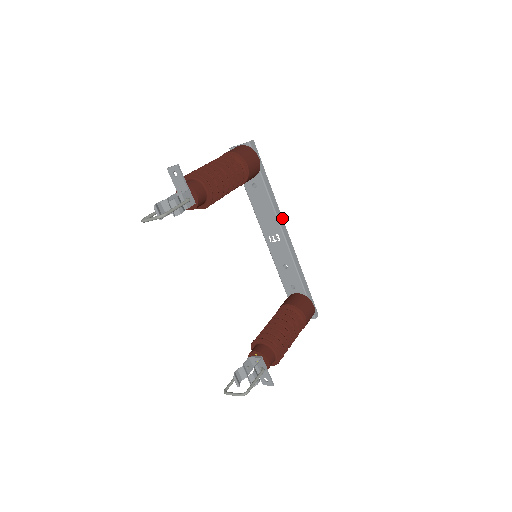
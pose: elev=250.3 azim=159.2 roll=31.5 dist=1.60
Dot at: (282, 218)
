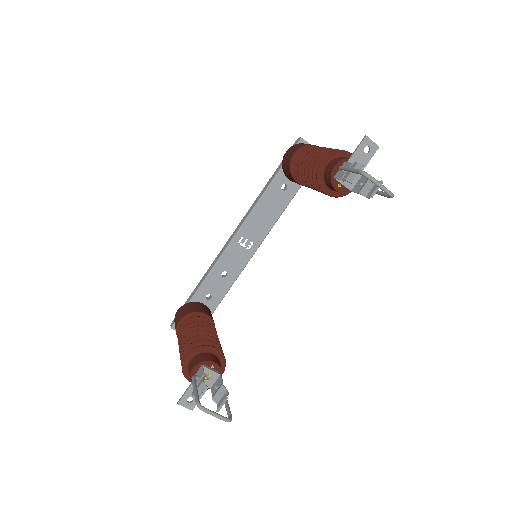
Dot at: occluded
